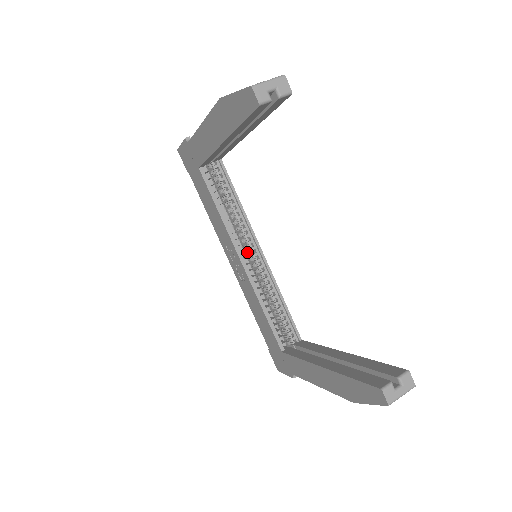
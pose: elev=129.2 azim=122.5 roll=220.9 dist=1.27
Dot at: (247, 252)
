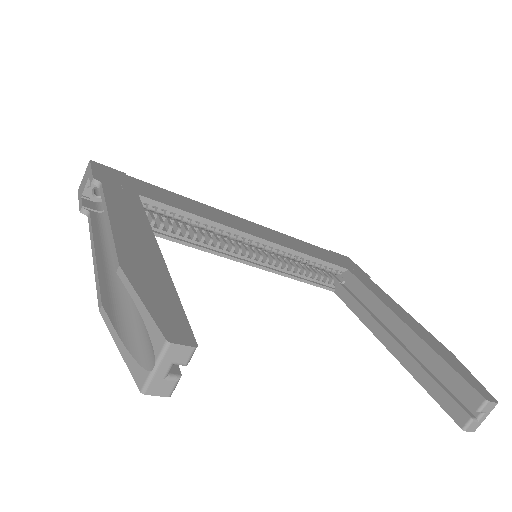
Dot at: occluded
